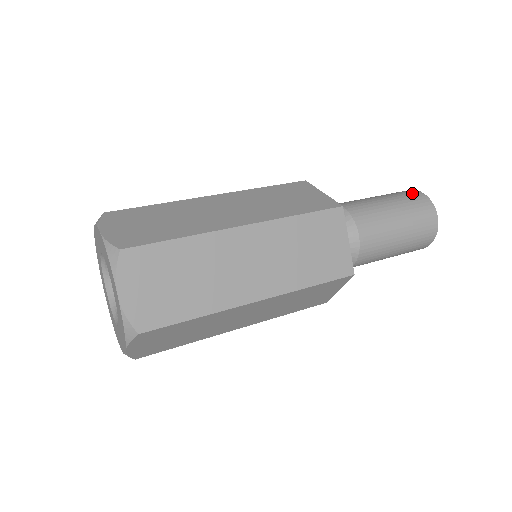
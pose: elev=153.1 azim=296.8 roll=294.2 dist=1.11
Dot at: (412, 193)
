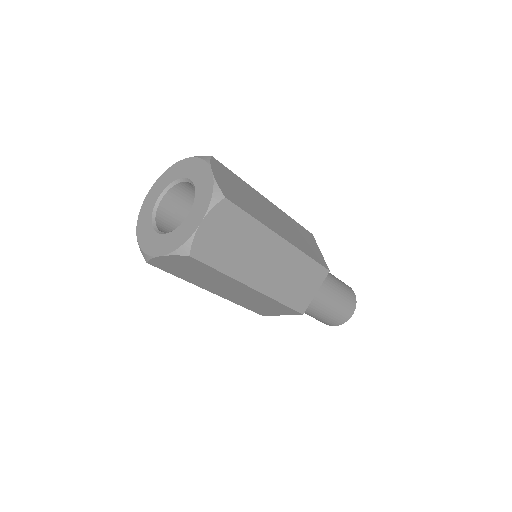
Dot at: occluded
